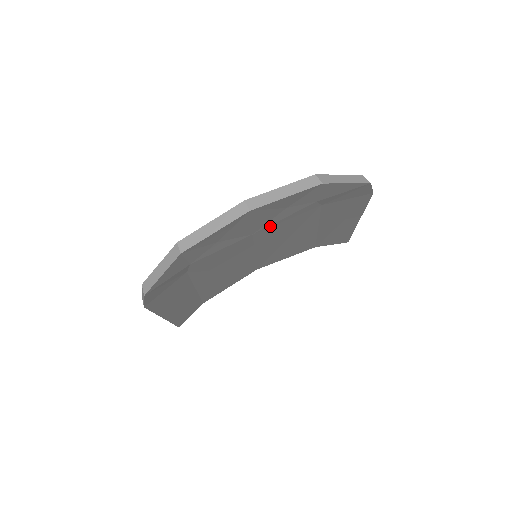
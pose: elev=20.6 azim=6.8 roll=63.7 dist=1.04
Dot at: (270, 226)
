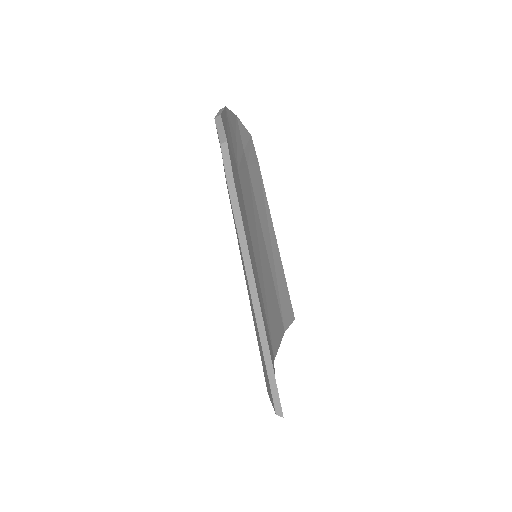
Dot at: (240, 169)
